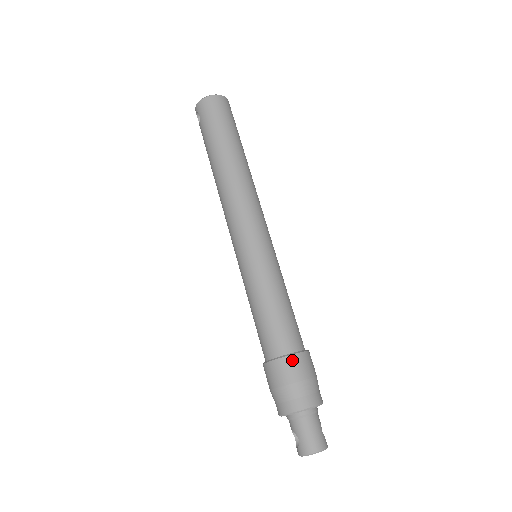
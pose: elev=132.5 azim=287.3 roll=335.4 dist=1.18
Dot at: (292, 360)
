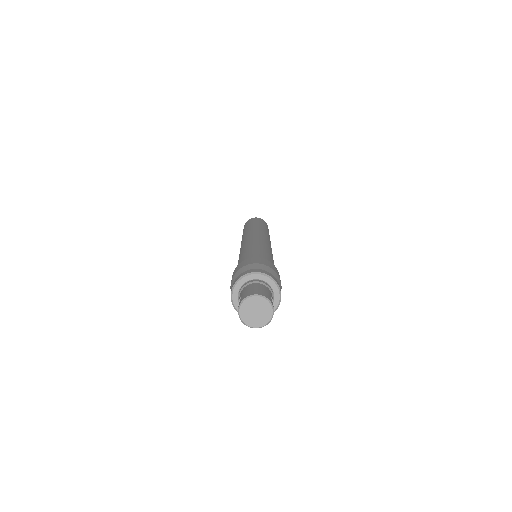
Dot at: (256, 258)
